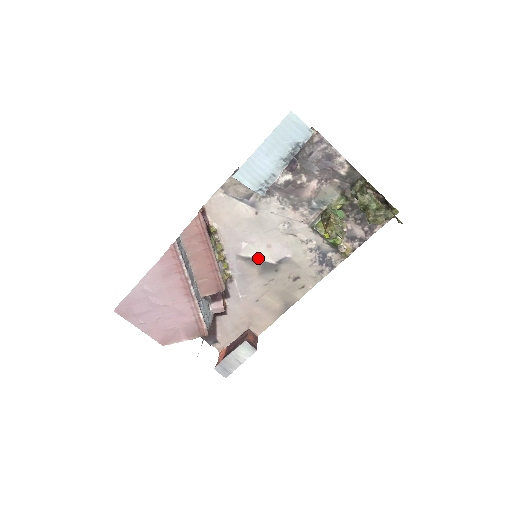
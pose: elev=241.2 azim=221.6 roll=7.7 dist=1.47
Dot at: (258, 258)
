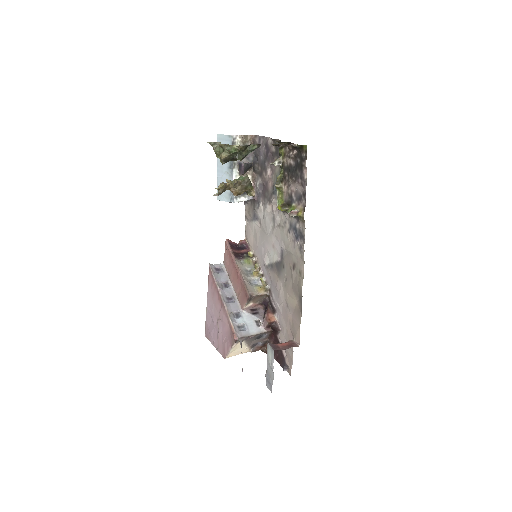
Dot at: (273, 262)
